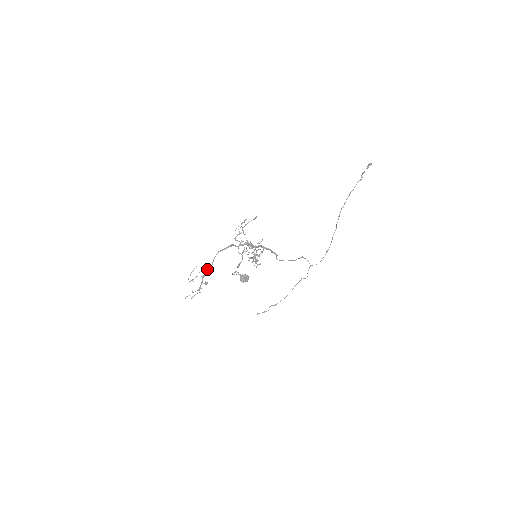
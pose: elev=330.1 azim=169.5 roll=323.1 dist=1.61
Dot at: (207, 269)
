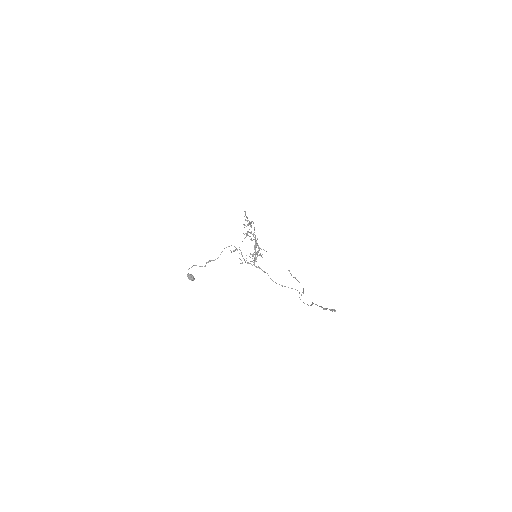
Dot at: occluded
